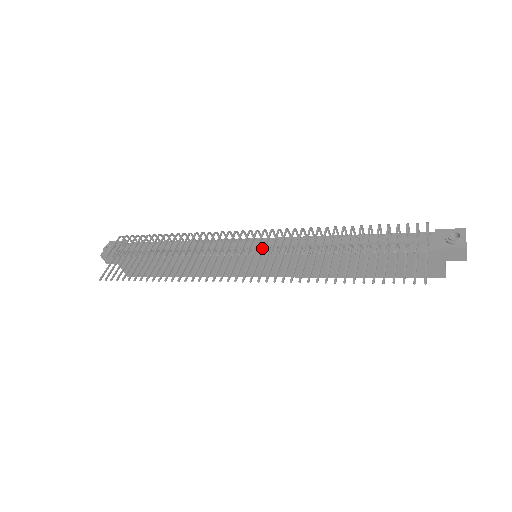
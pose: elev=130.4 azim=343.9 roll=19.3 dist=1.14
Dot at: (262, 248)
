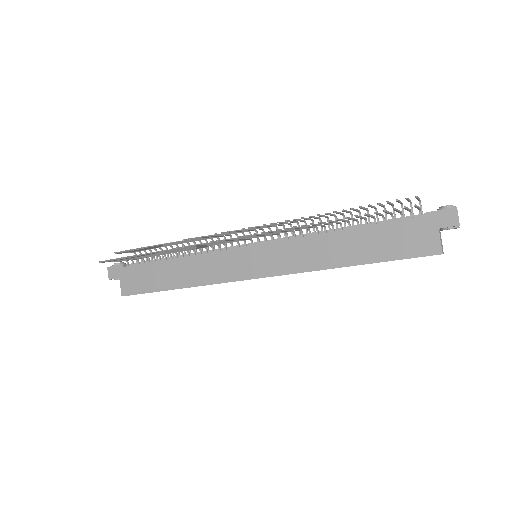
Dot at: occluded
